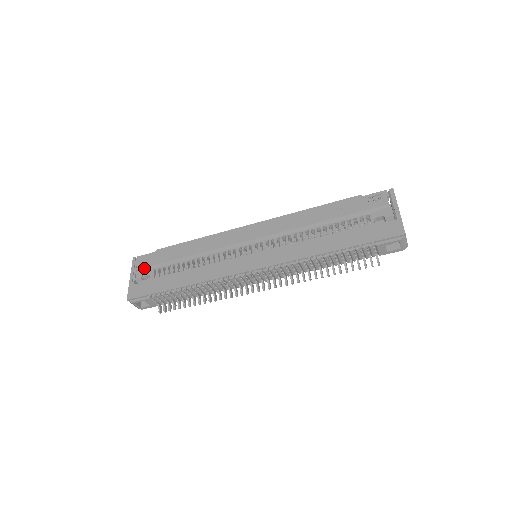
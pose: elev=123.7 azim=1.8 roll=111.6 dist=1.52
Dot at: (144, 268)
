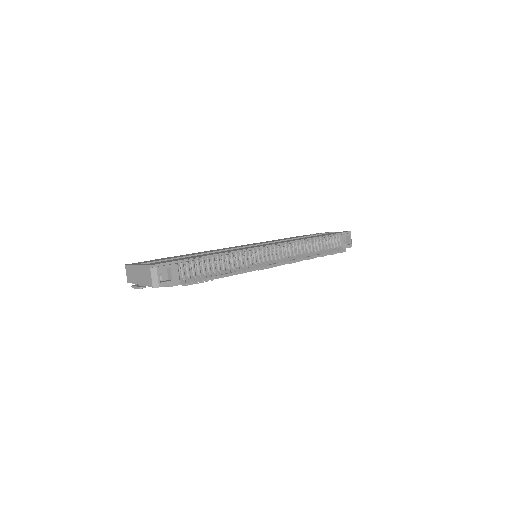
Dot at: (148, 263)
